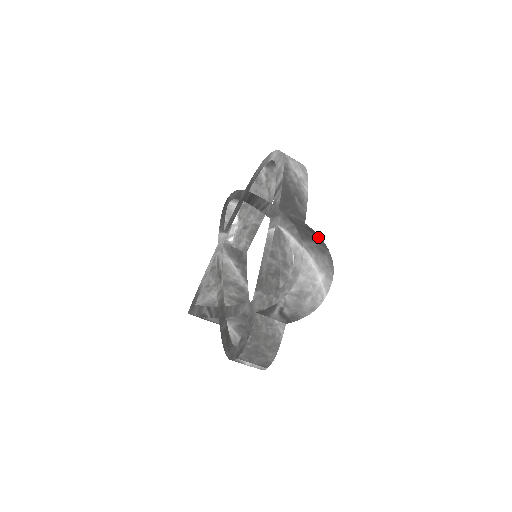
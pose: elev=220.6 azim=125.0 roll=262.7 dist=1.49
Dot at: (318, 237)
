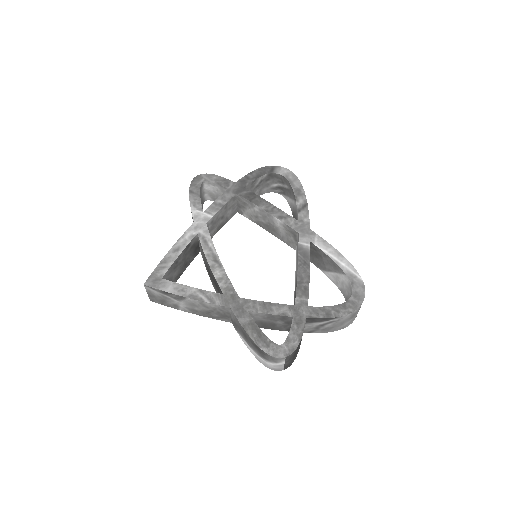
Dot at: occluded
